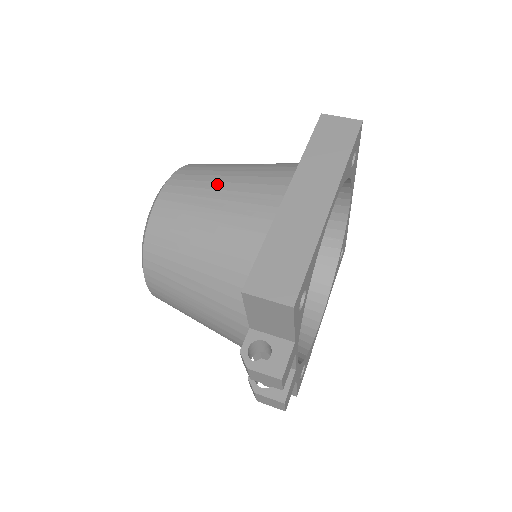
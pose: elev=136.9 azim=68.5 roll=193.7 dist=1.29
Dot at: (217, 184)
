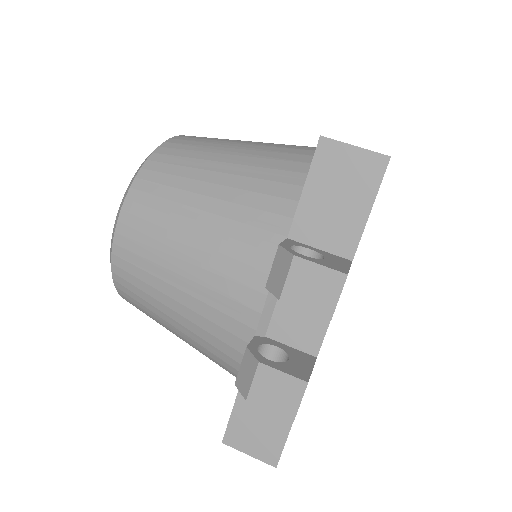
Dot at: occluded
